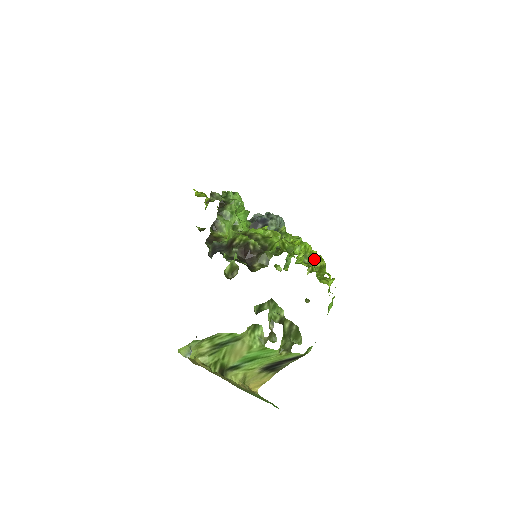
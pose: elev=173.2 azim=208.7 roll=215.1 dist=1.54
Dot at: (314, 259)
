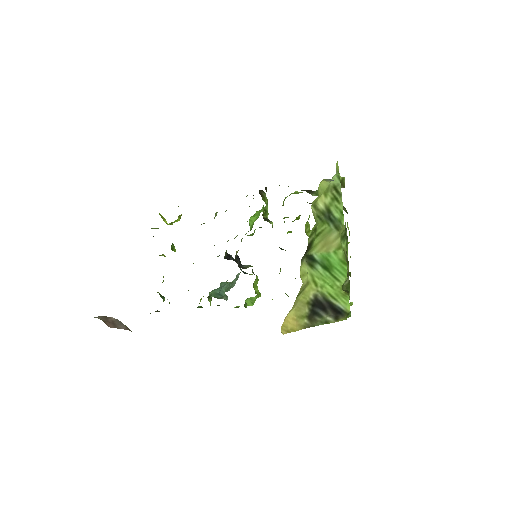
Dot at: occluded
